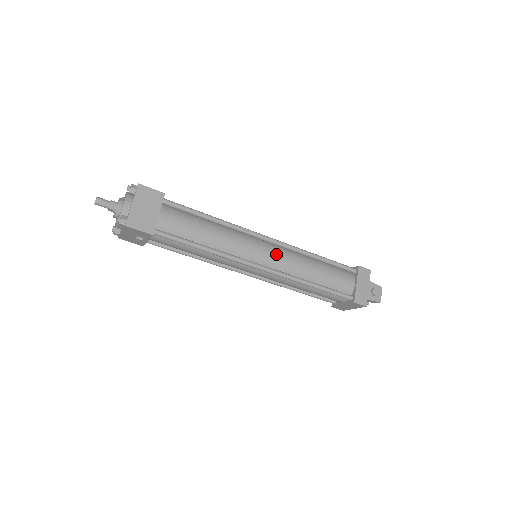
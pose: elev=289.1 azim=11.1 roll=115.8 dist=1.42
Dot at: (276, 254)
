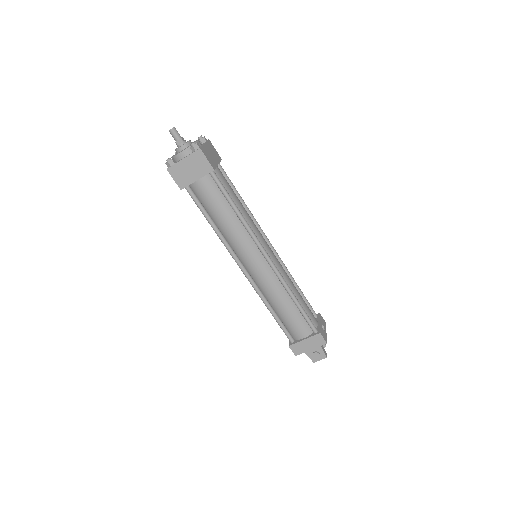
Dot at: (262, 272)
